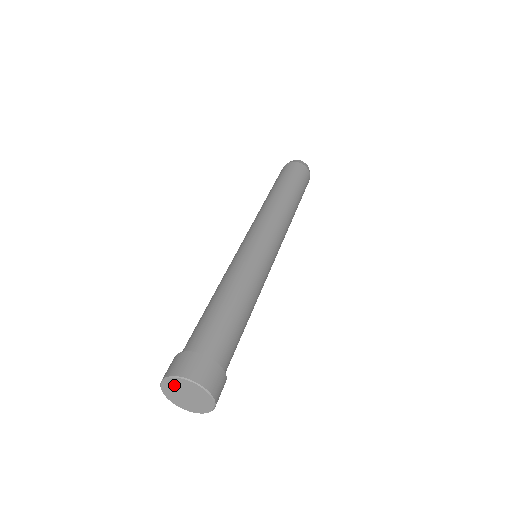
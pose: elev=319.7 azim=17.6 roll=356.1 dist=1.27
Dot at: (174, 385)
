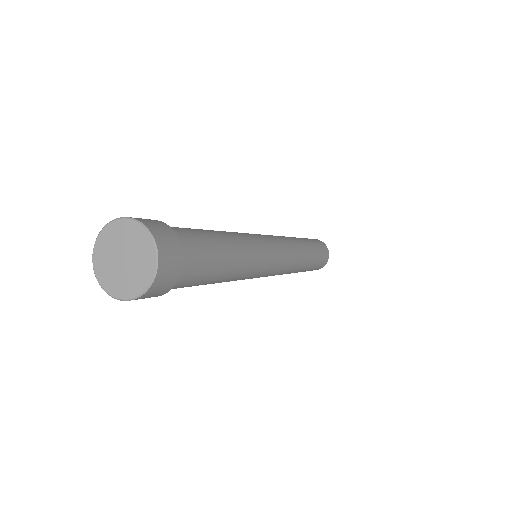
Dot at: (108, 242)
